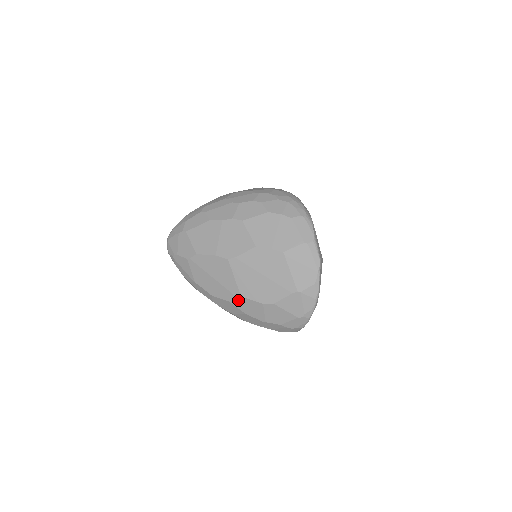
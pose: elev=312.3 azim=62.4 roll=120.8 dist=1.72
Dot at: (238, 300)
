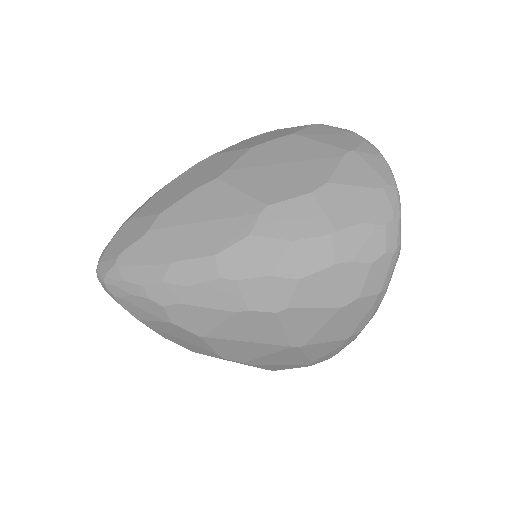
Dot at: (266, 218)
